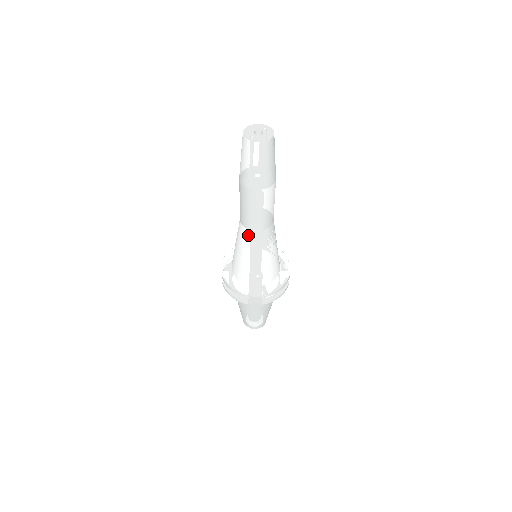
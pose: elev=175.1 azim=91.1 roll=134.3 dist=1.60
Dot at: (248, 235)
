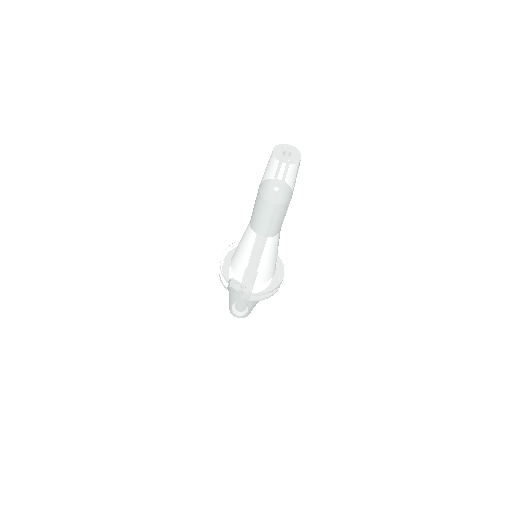
Dot at: (272, 242)
